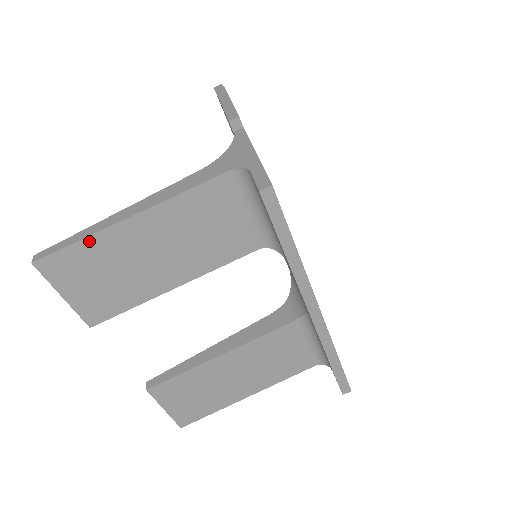
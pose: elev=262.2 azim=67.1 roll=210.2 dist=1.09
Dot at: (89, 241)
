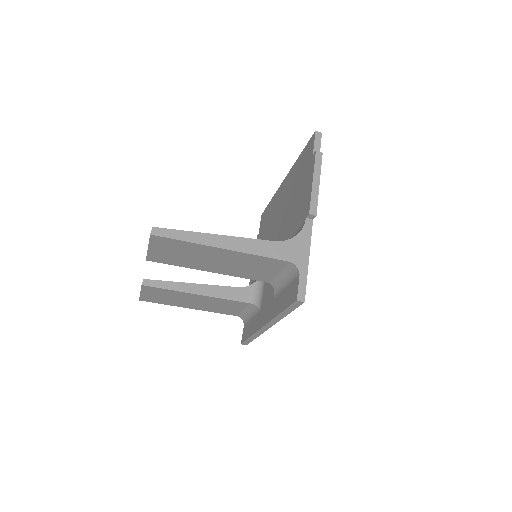
Dot at: (190, 244)
